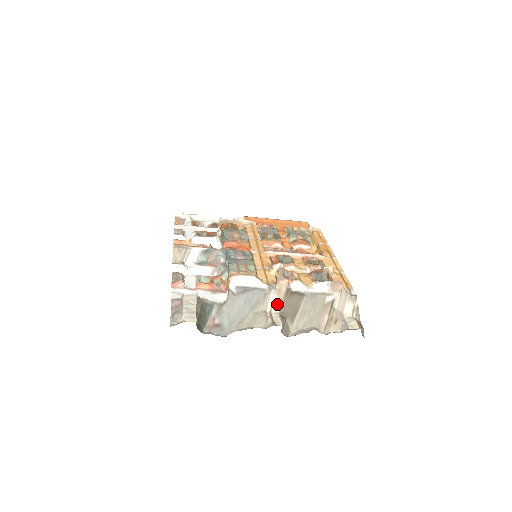
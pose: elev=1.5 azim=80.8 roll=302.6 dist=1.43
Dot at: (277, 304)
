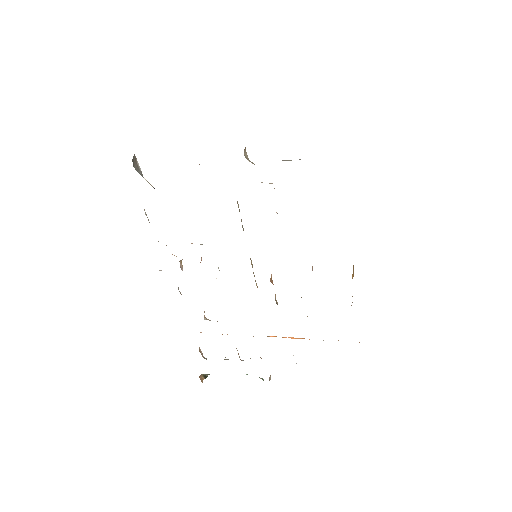
Dot at: occluded
